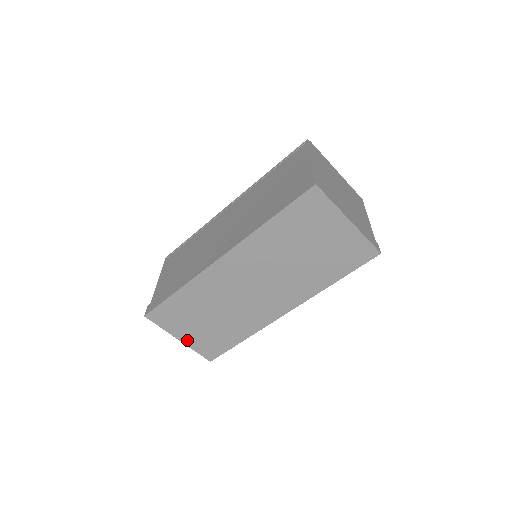
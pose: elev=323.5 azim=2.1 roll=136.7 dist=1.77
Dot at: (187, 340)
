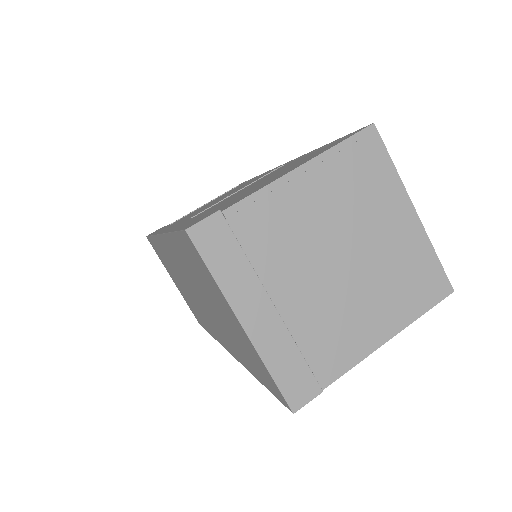
Dot at: occluded
